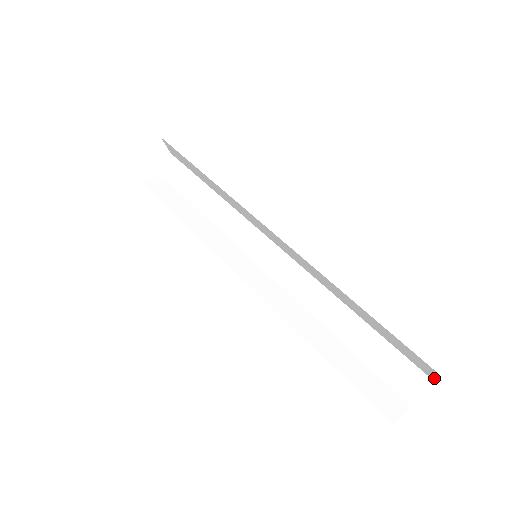
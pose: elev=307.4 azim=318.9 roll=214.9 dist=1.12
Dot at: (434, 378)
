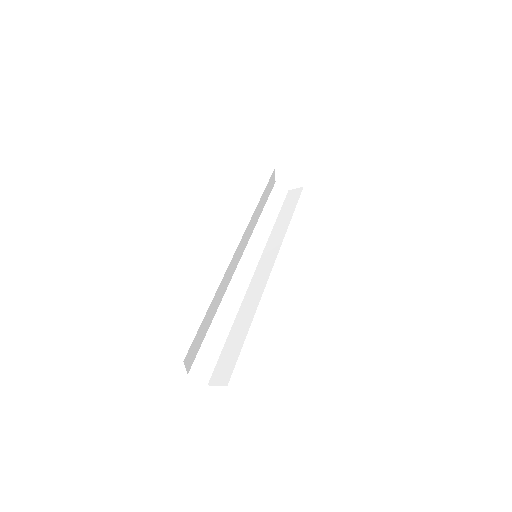
Dot at: occluded
